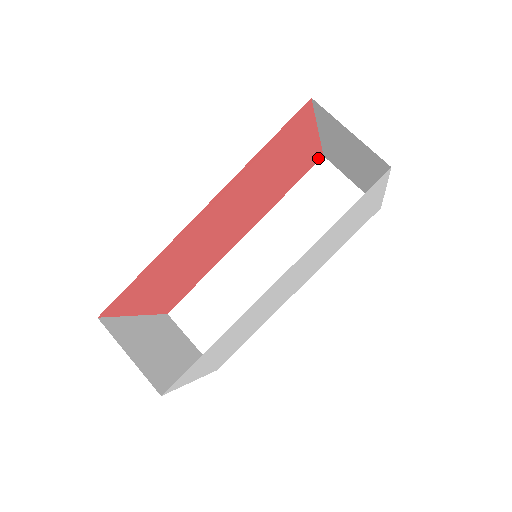
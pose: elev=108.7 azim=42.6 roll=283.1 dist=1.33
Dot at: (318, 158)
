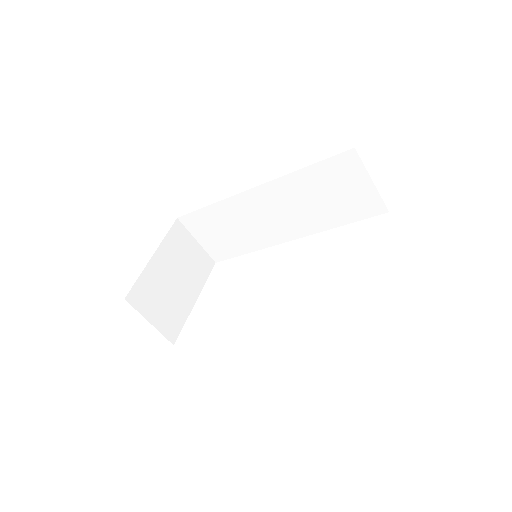
Dot at: occluded
